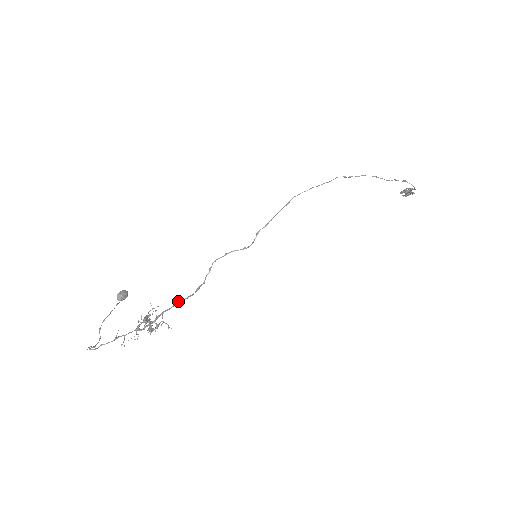
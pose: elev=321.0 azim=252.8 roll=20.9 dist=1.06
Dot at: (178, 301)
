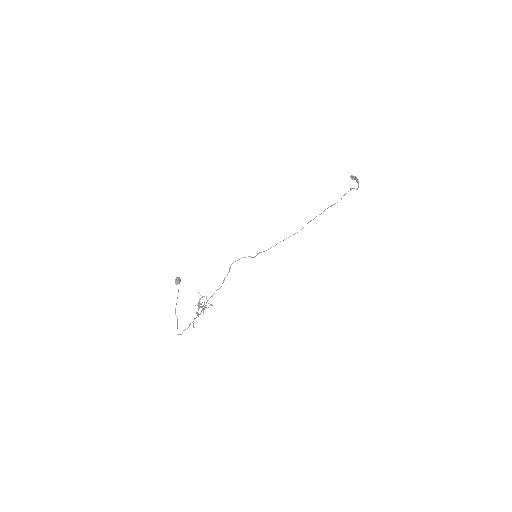
Dot at: occluded
